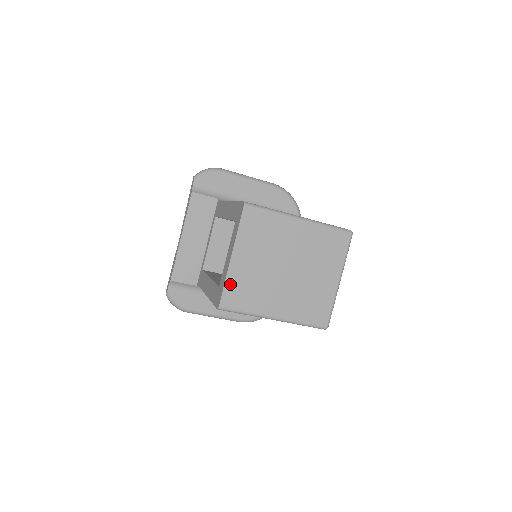
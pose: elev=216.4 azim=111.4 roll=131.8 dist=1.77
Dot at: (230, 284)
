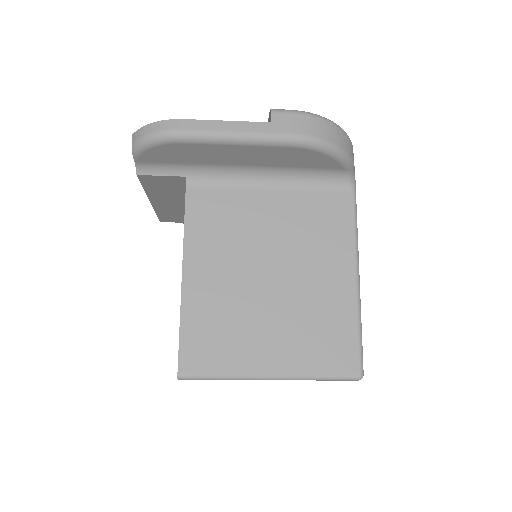
Dot at: occluded
